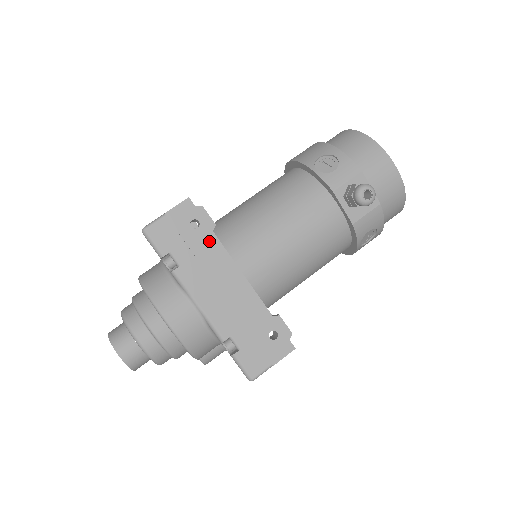
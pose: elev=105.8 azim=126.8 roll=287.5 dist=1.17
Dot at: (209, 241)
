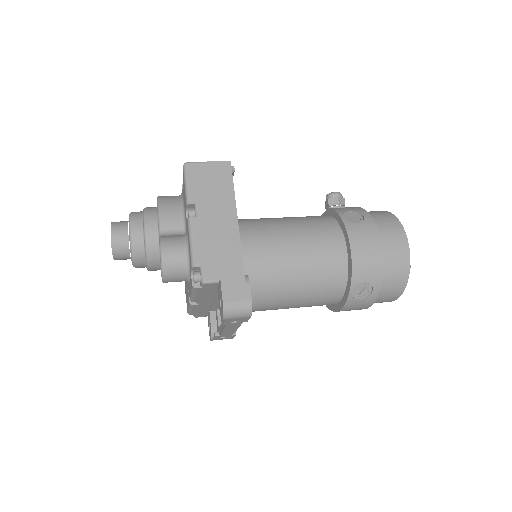
Dot at: occluded
